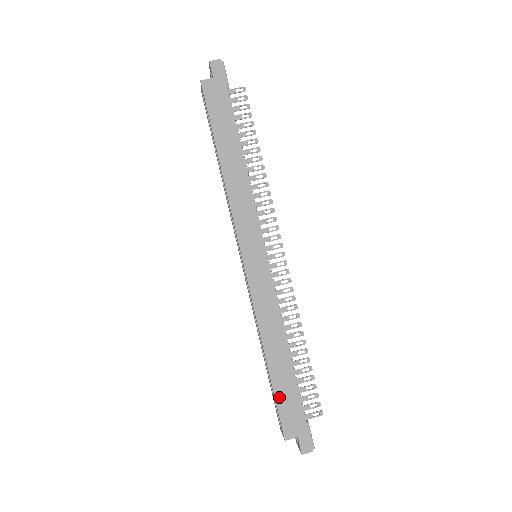
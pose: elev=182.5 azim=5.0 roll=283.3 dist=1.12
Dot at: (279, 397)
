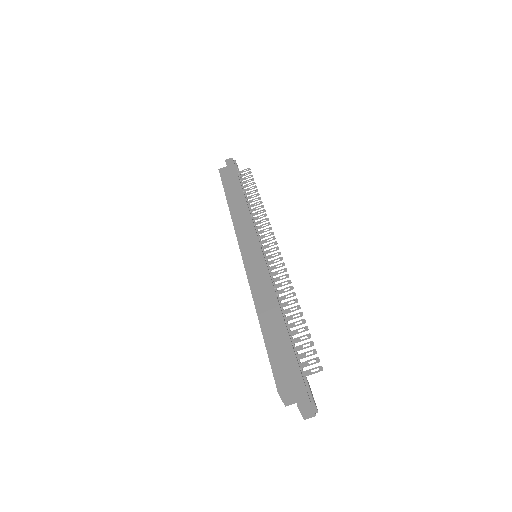
Dot at: (271, 351)
